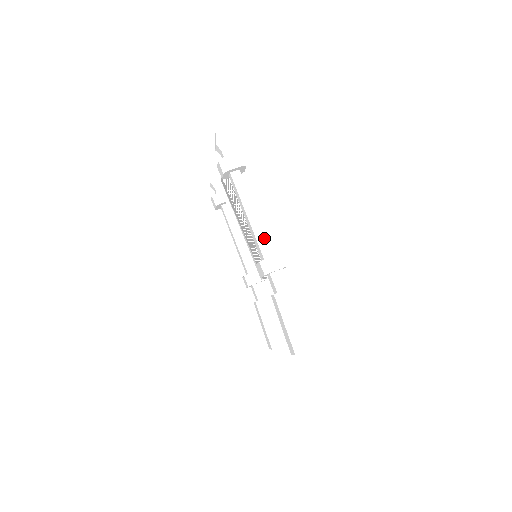
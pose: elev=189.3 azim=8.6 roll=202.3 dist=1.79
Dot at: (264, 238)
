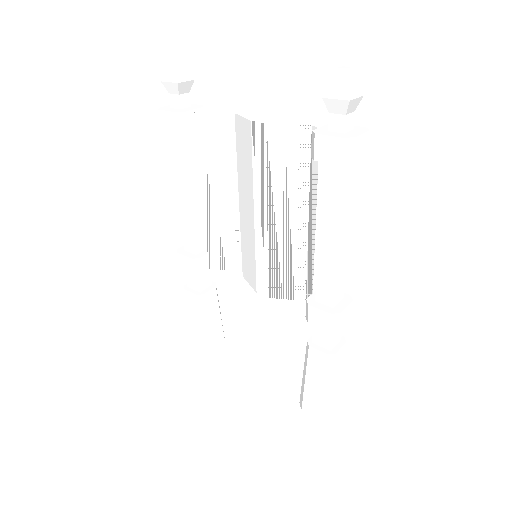
Dot at: (342, 275)
